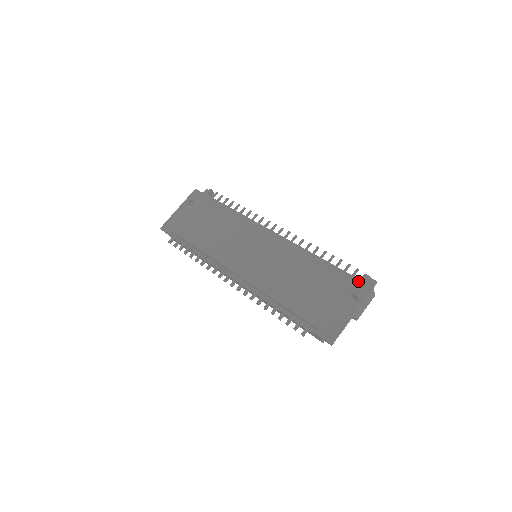
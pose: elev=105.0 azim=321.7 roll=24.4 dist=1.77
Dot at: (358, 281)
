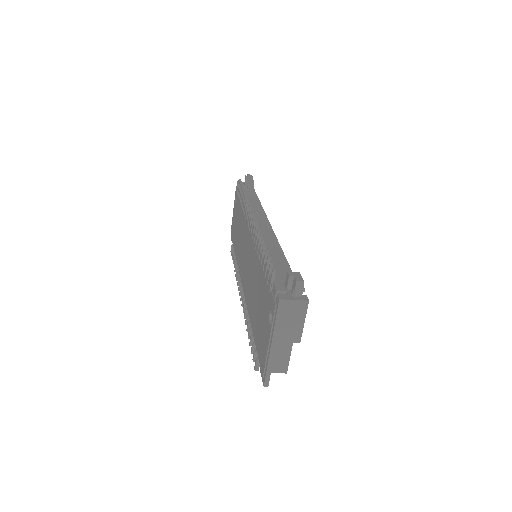
Dot at: (274, 290)
